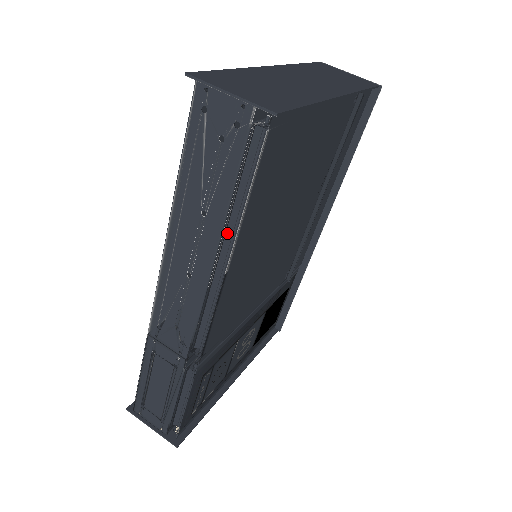
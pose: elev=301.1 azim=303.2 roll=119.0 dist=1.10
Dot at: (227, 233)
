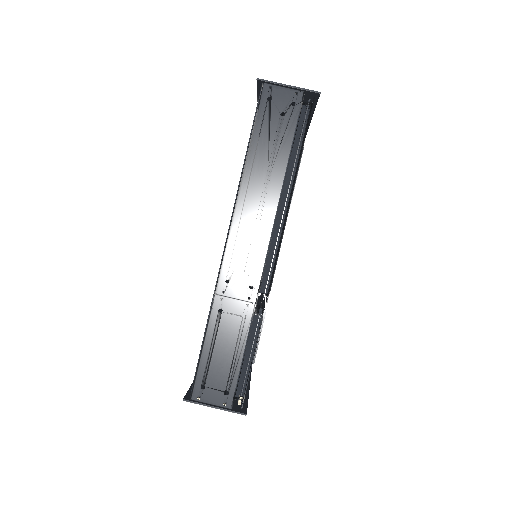
Dot at: (285, 181)
